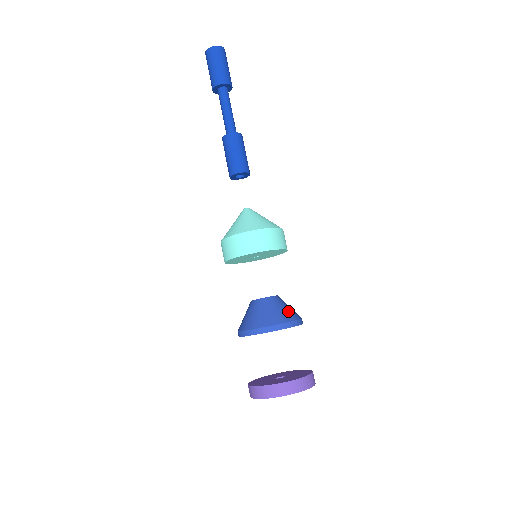
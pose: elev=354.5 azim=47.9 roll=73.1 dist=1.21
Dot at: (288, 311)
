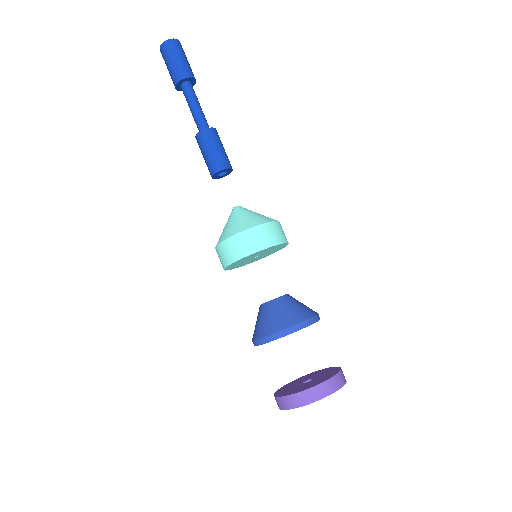
Dot at: (301, 309)
